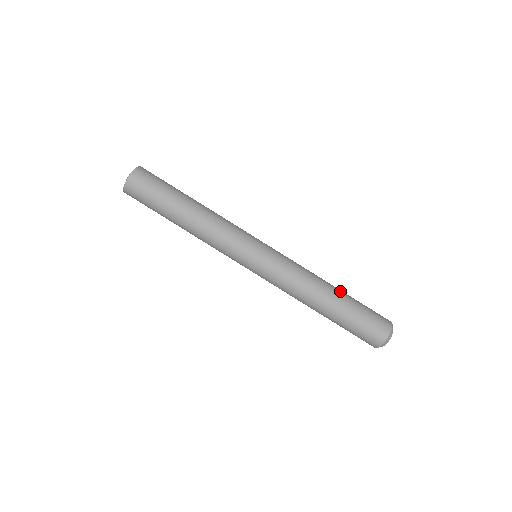
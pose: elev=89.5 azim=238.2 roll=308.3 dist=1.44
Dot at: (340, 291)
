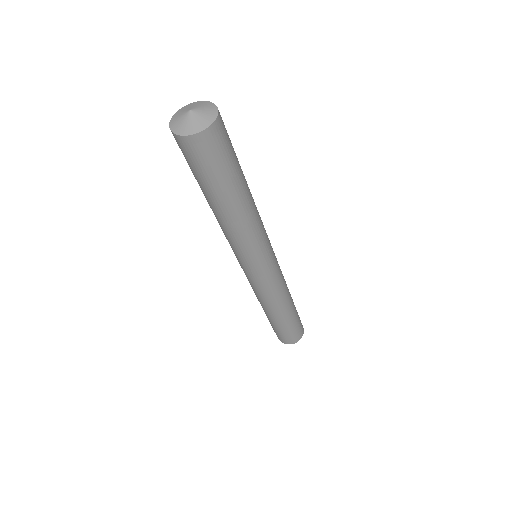
Dot at: (287, 317)
